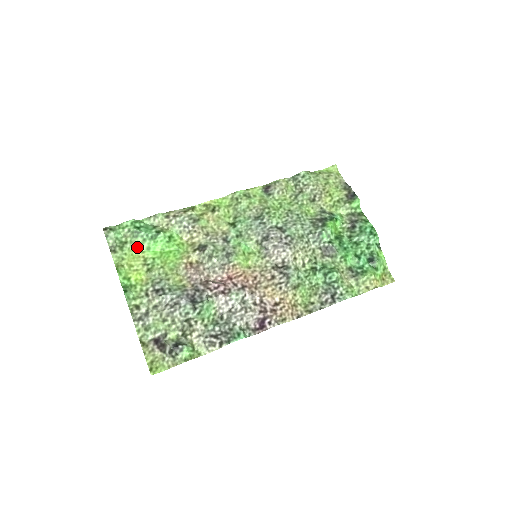
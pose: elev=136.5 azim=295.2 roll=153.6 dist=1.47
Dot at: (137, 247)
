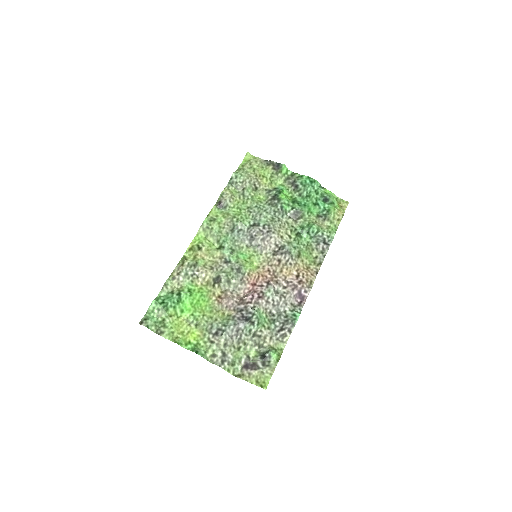
Dot at: (174, 317)
